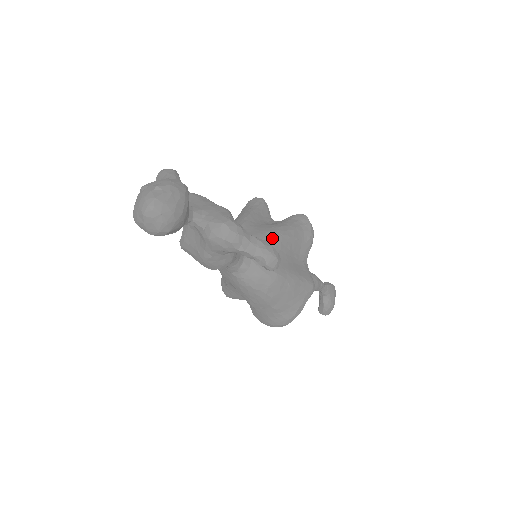
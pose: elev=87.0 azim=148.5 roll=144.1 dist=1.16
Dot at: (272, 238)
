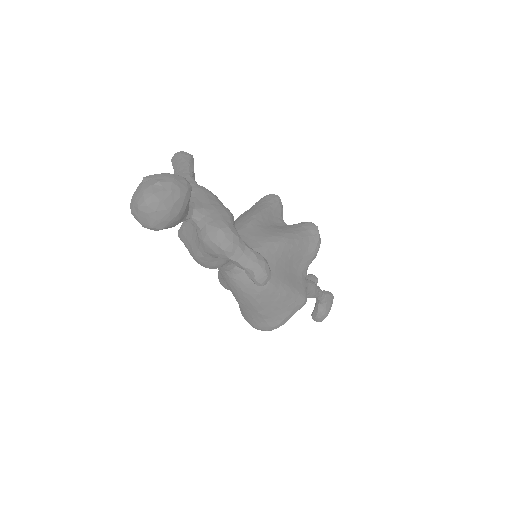
Dot at: (274, 244)
